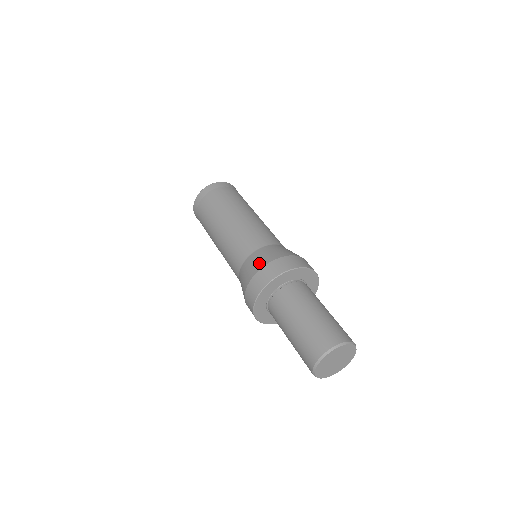
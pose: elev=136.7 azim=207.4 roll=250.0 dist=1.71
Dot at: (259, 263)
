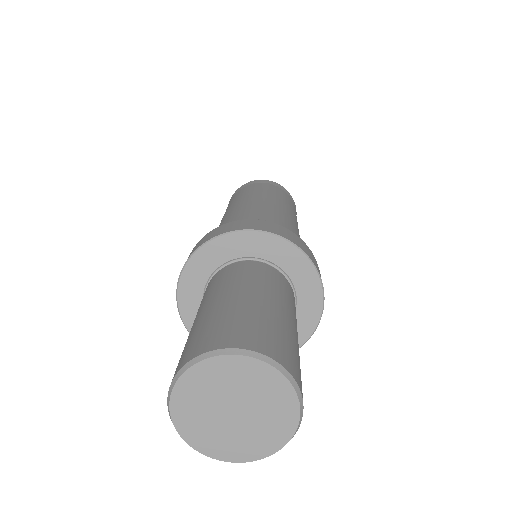
Dot at: occluded
